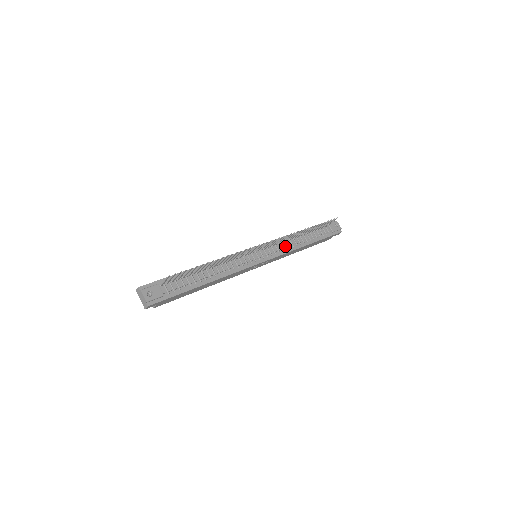
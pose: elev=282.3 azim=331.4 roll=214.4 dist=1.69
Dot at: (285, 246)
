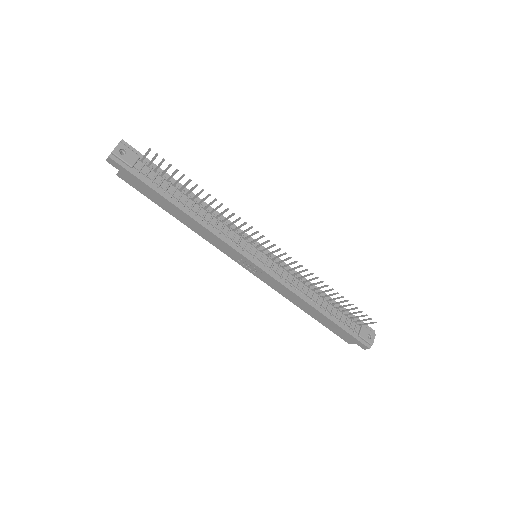
Dot at: (293, 282)
